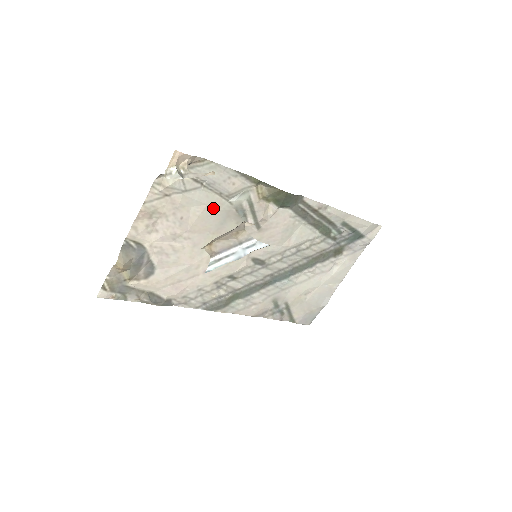
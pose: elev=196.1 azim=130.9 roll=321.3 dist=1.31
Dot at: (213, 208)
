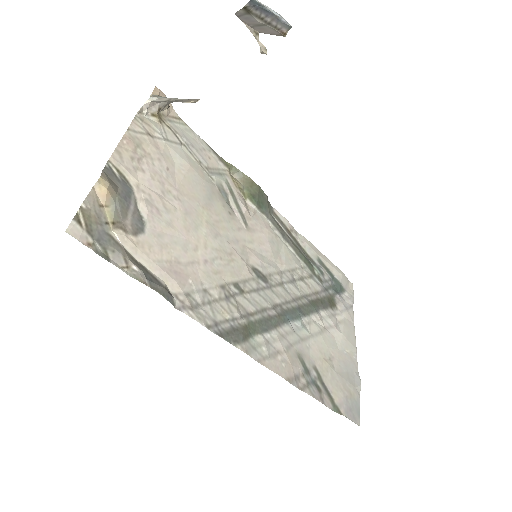
Dot at: (196, 174)
